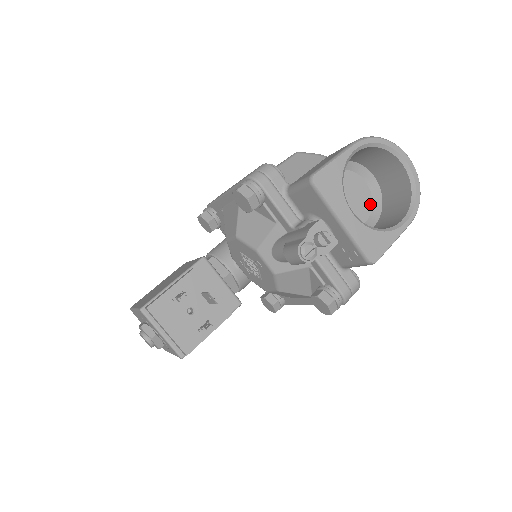
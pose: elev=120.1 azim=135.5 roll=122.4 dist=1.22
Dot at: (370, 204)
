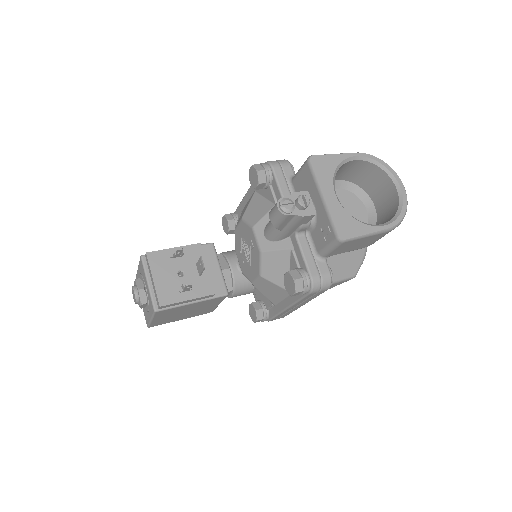
Dot at: occluded
